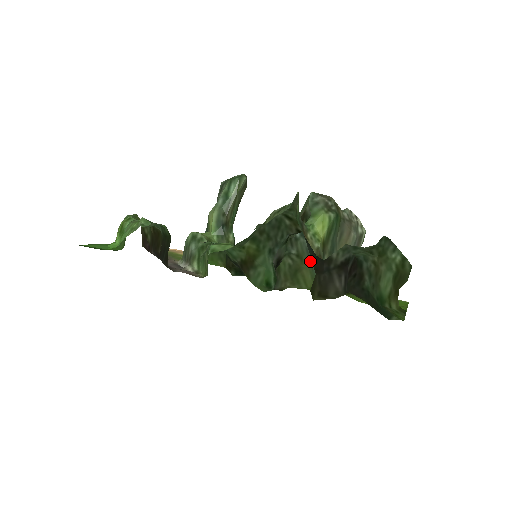
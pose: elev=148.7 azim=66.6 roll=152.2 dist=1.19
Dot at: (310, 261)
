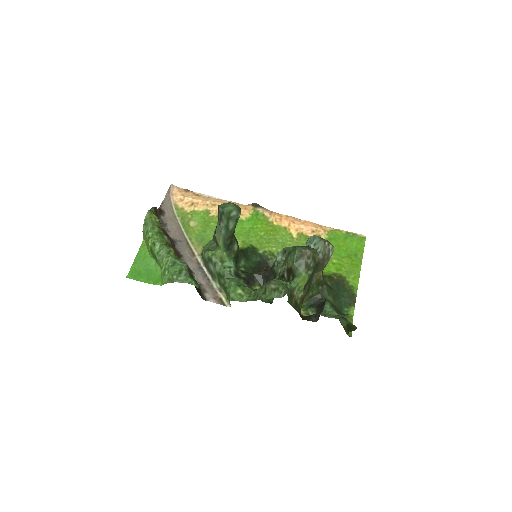
Dot at: occluded
